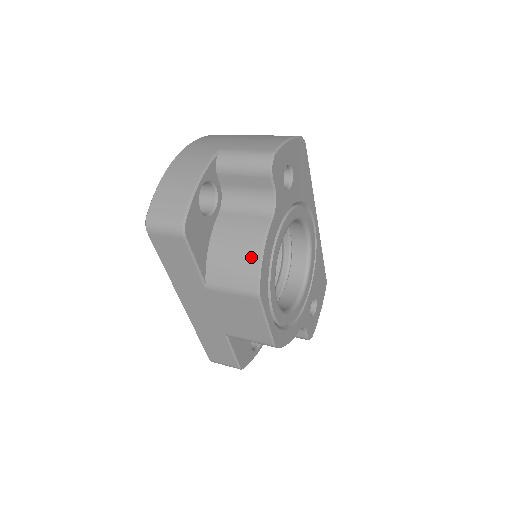
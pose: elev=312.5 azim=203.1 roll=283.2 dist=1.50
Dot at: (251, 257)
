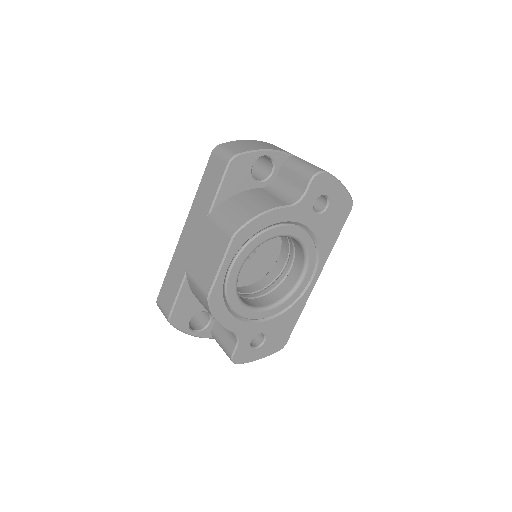
Dot at: (253, 211)
